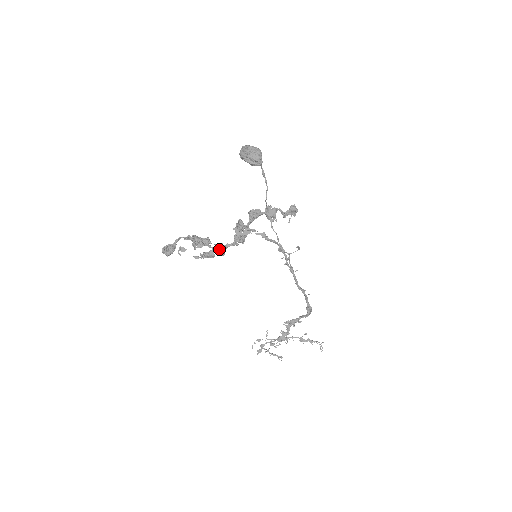
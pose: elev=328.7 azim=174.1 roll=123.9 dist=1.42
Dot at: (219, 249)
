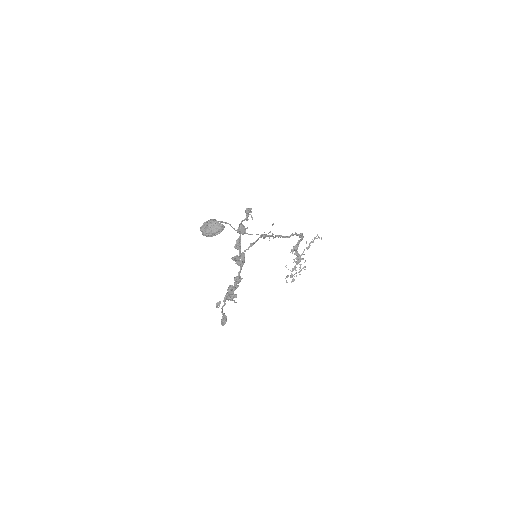
Dot at: (239, 281)
